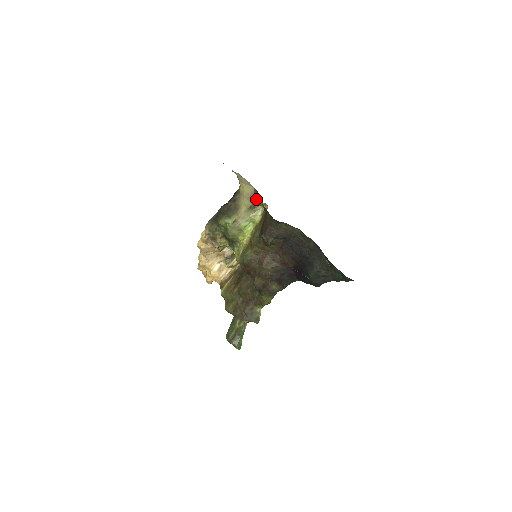
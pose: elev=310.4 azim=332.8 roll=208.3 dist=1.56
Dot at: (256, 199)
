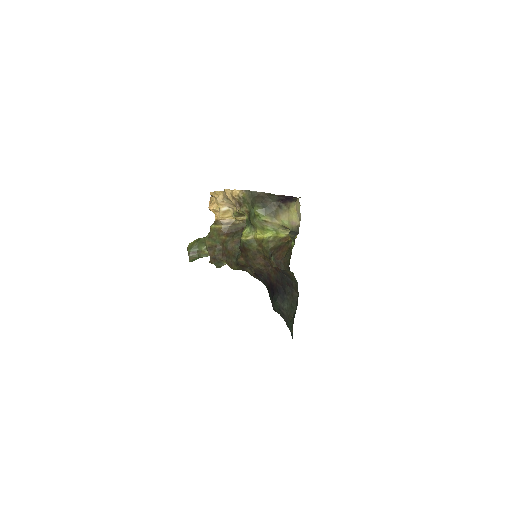
Dot at: (293, 237)
